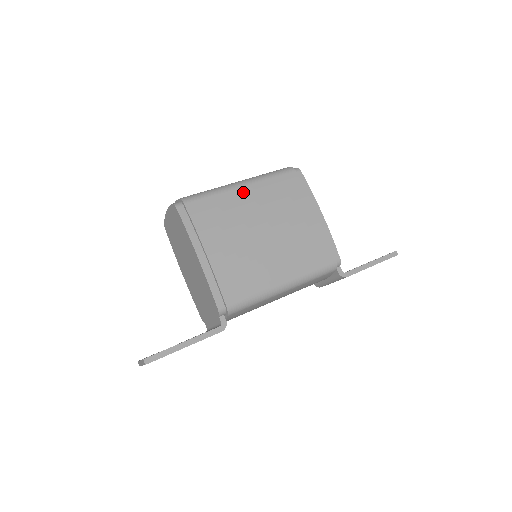
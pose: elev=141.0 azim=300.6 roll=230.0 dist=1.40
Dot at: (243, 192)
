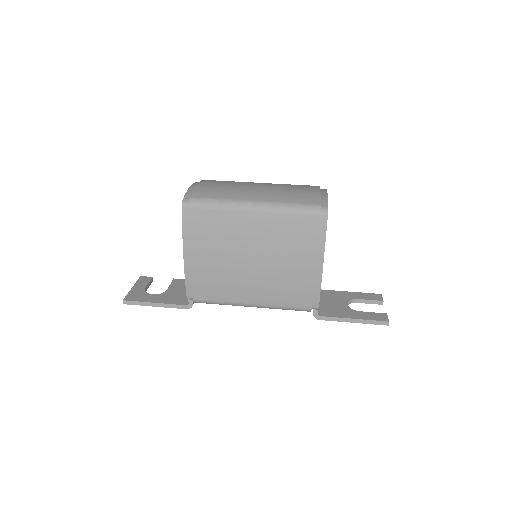
Dot at: (250, 218)
